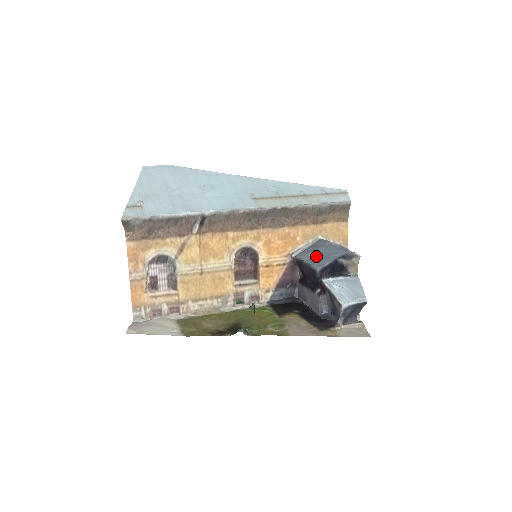
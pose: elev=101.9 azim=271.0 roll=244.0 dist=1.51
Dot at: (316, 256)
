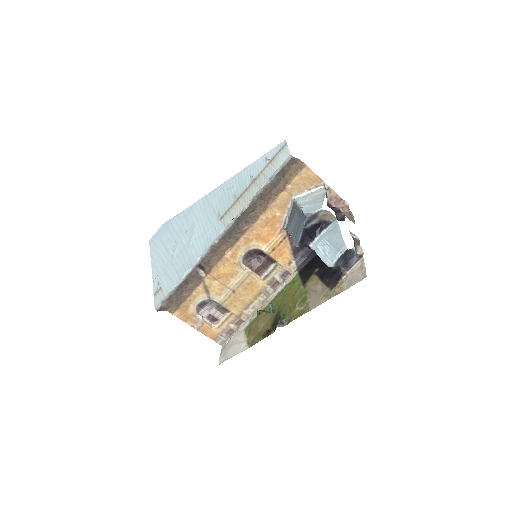
Dot at: (294, 227)
